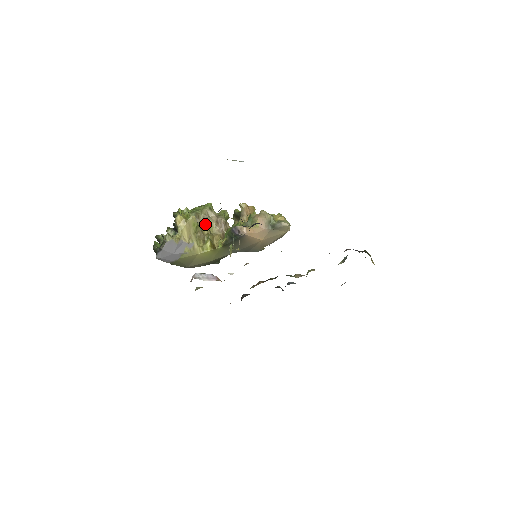
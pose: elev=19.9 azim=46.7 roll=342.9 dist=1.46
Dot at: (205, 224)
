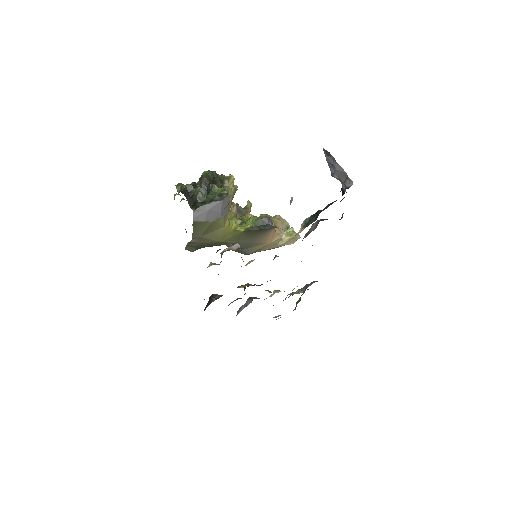
Dot at: occluded
